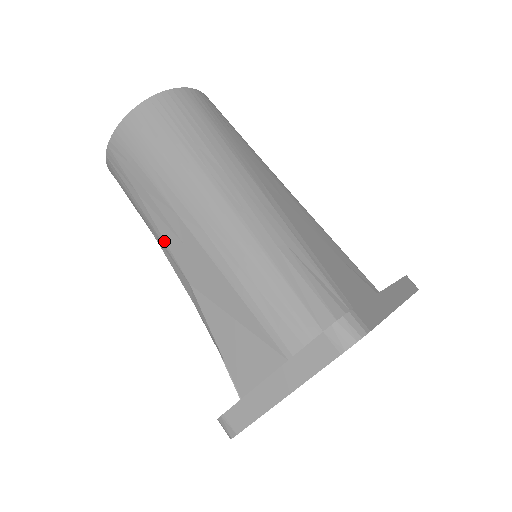
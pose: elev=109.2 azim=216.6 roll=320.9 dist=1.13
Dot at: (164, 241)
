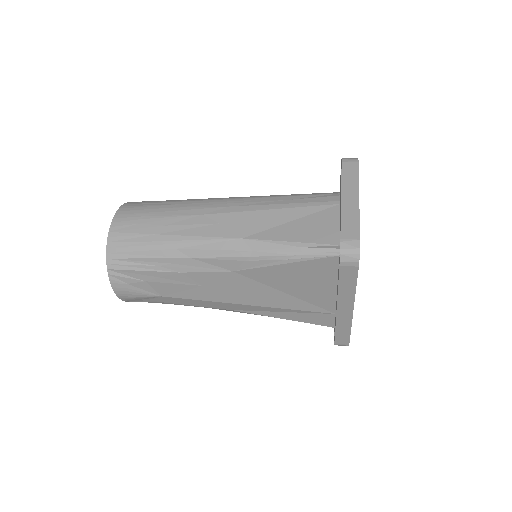
Dot at: (201, 237)
